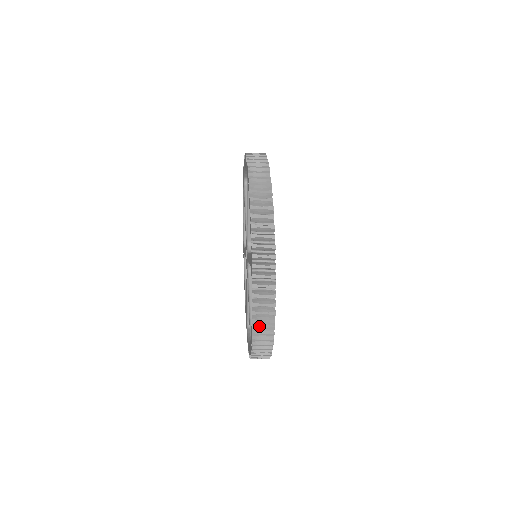
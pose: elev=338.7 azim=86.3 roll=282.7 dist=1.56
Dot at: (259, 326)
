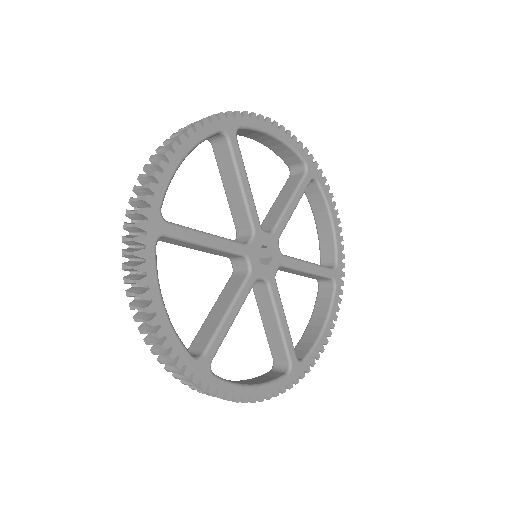
Dot at: (140, 317)
